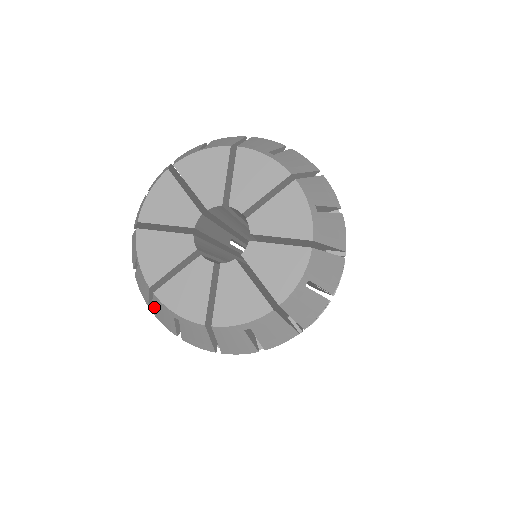
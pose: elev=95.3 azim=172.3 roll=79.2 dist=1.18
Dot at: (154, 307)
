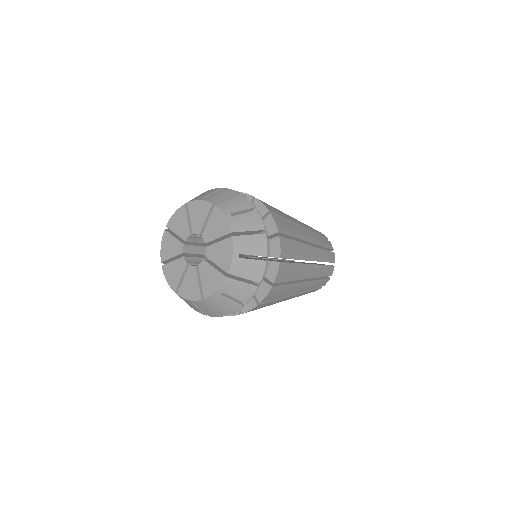
Dot at: (187, 303)
